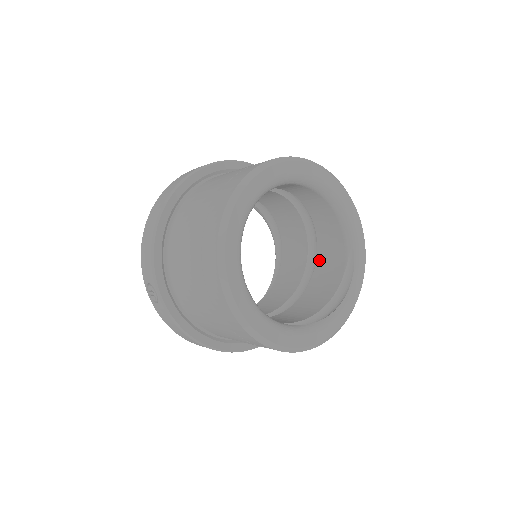
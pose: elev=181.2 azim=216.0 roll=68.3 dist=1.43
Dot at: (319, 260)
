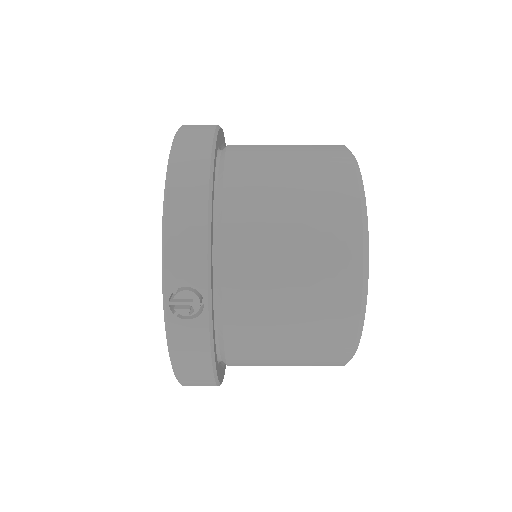
Dot at: occluded
